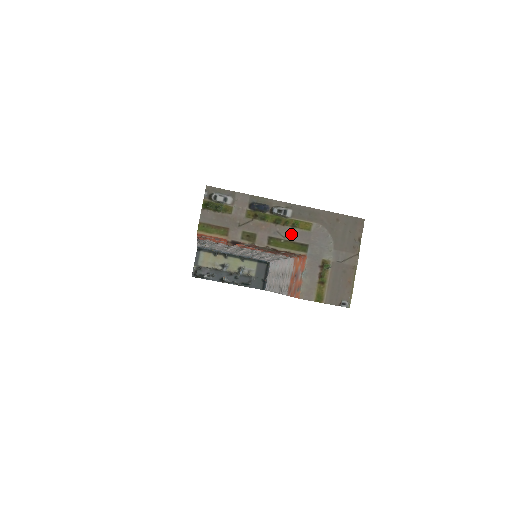
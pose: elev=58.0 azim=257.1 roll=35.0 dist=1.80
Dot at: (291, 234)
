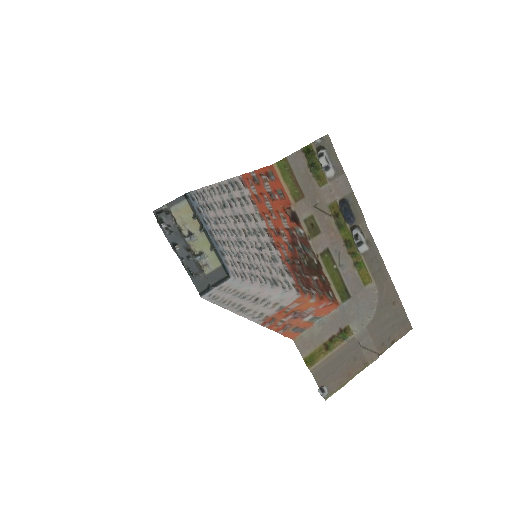
Dot at: (348, 269)
